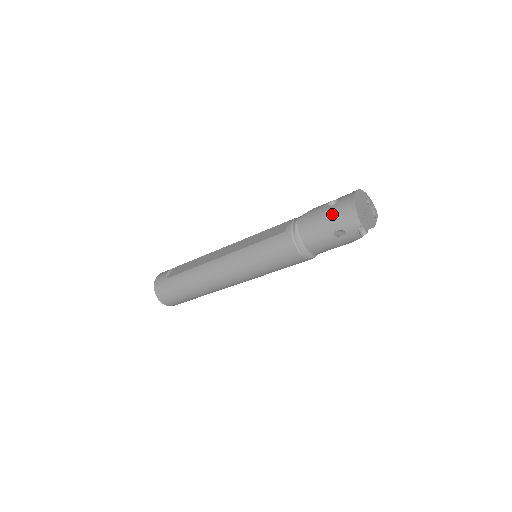
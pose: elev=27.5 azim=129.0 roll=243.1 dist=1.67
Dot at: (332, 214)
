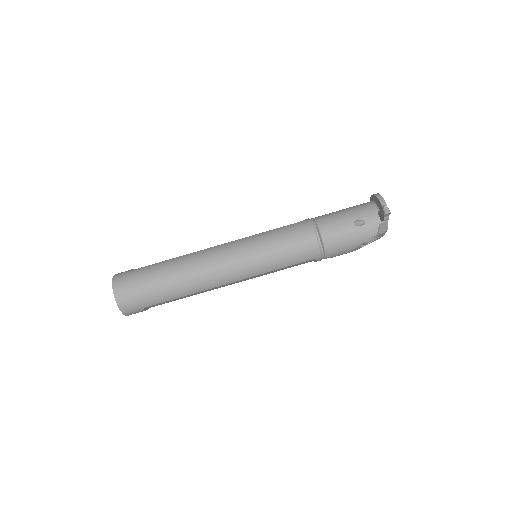
Dot at: (352, 209)
